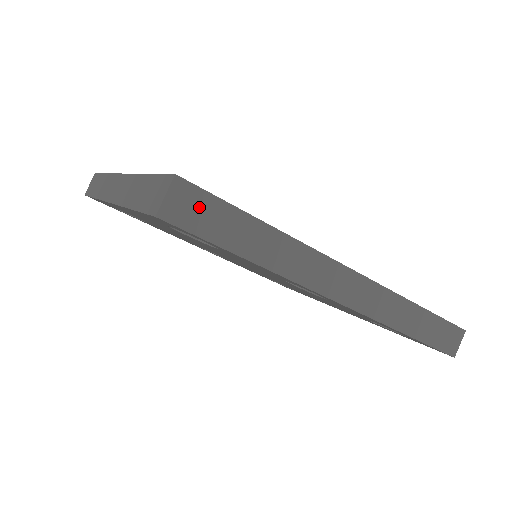
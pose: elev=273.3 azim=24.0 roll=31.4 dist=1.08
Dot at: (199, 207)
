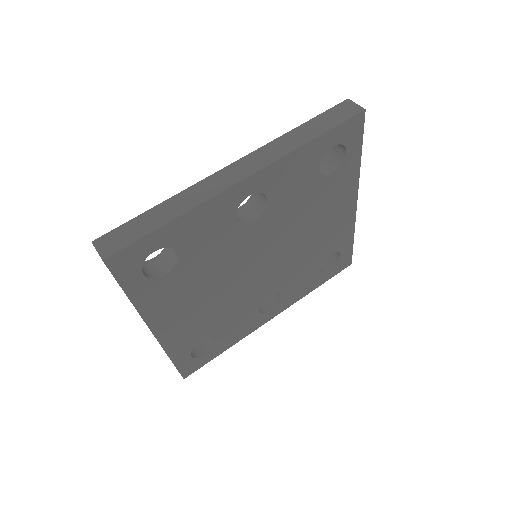
Dot at: (117, 237)
